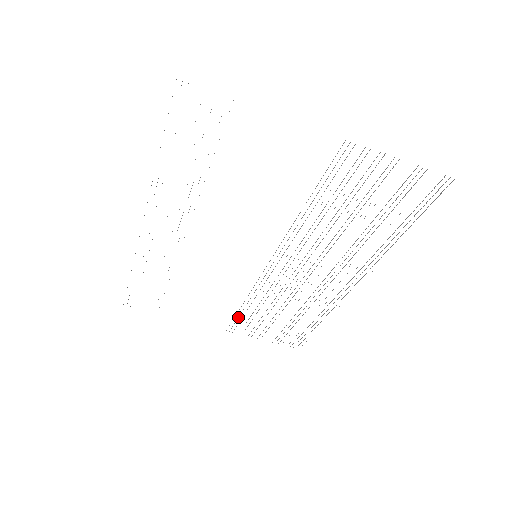
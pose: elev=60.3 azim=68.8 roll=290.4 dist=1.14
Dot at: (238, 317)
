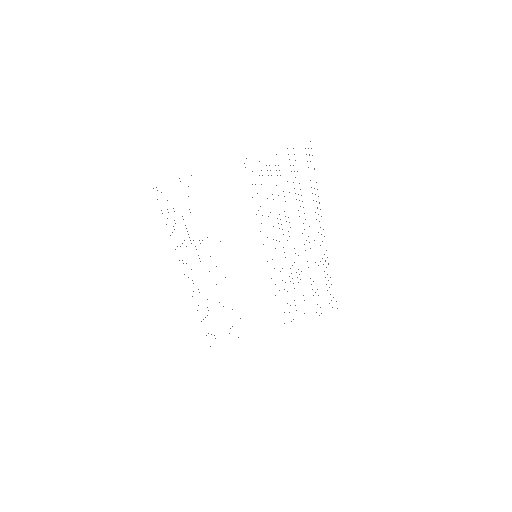
Dot at: occluded
